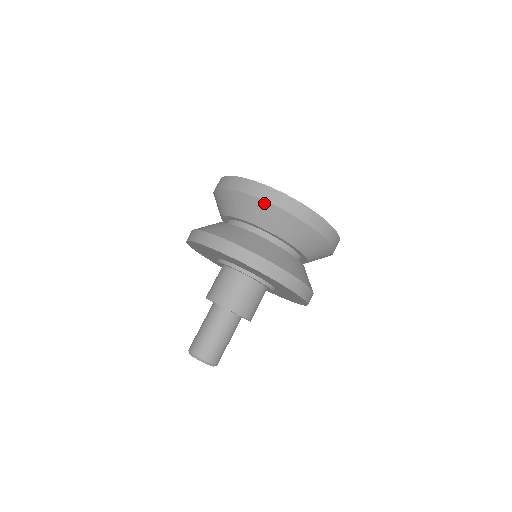
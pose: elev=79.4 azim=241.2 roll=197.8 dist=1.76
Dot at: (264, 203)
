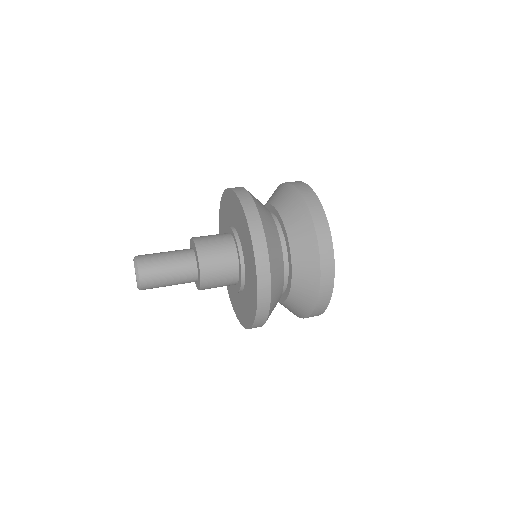
Dot at: (303, 203)
